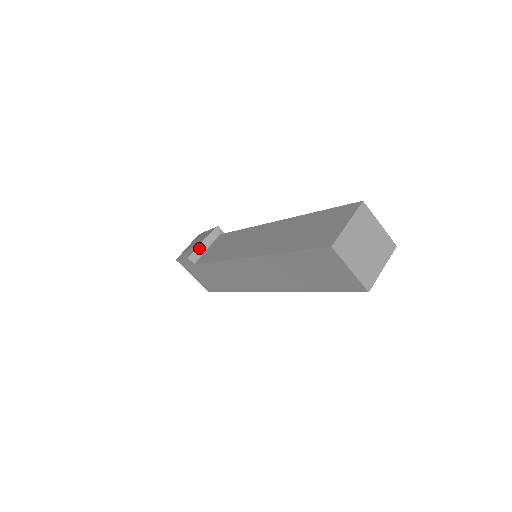
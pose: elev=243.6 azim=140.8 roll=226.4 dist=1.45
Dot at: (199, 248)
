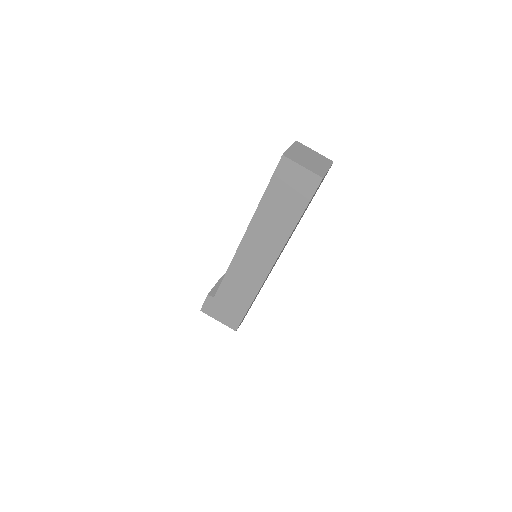
Dot at: (215, 288)
